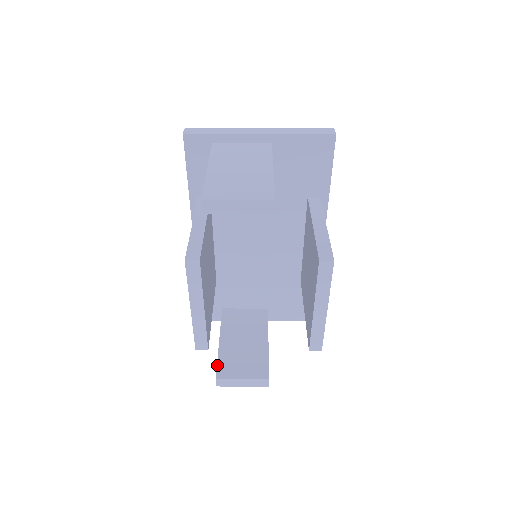
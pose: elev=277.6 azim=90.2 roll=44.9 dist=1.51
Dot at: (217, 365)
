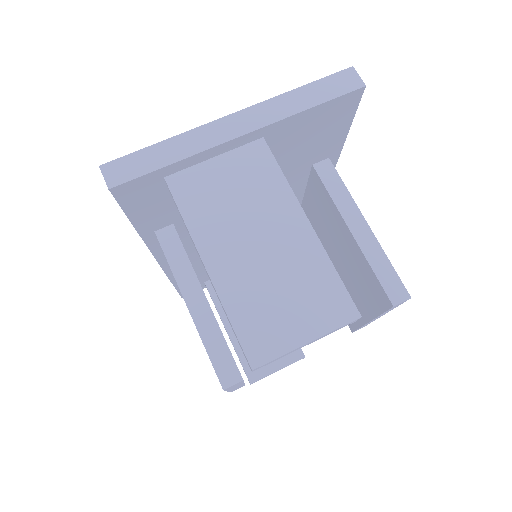
Dot at: (242, 366)
